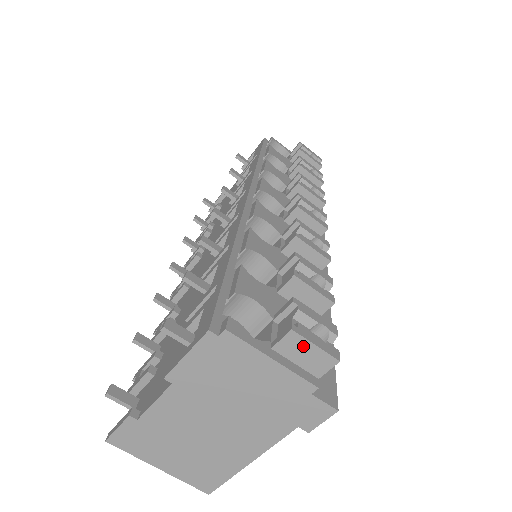
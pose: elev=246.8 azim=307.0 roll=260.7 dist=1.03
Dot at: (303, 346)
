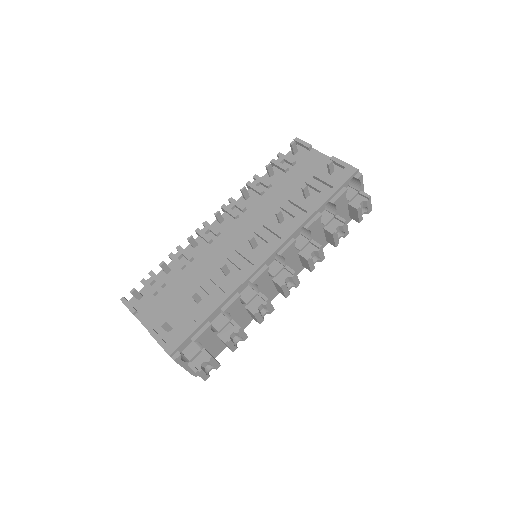
Dot at: (197, 374)
